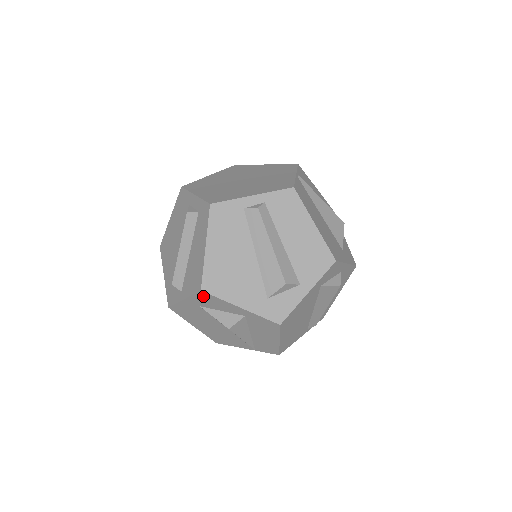
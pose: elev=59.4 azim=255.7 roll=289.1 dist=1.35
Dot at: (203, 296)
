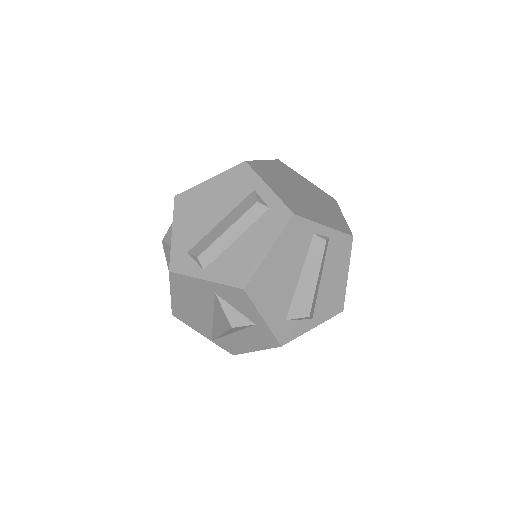
Dot at: (237, 292)
